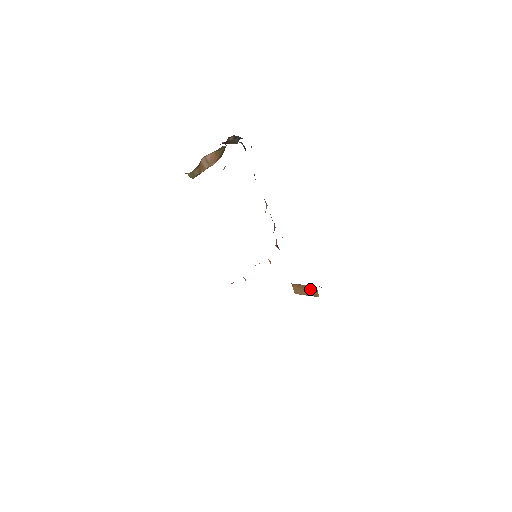
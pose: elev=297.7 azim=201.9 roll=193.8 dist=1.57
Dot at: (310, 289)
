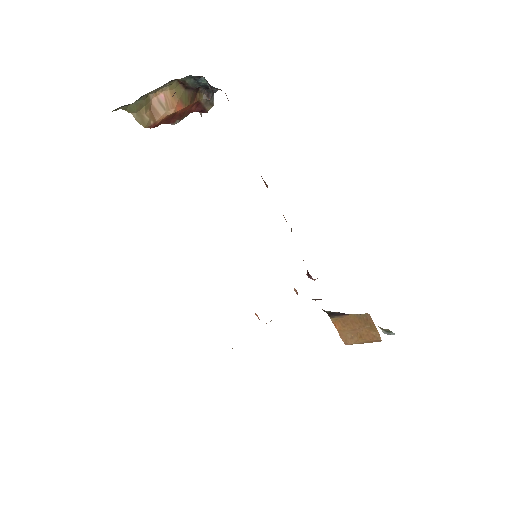
Dot at: (362, 324)
